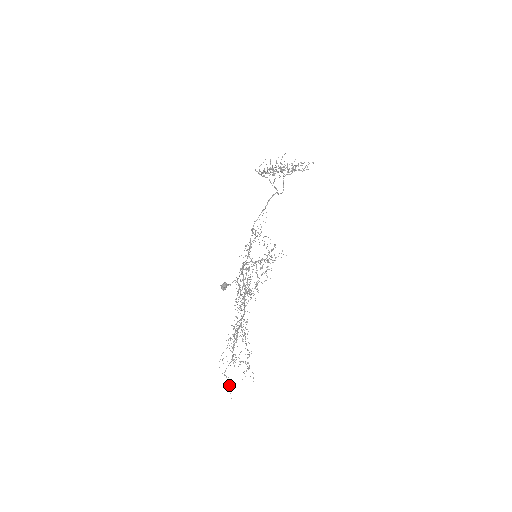
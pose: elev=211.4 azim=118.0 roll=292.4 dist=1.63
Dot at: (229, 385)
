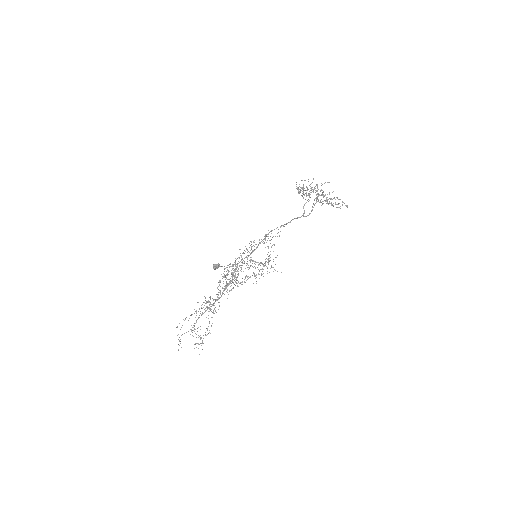
Dot at: (178, 349)
